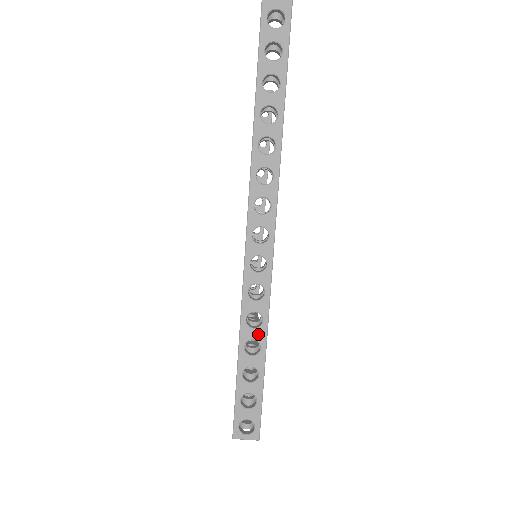
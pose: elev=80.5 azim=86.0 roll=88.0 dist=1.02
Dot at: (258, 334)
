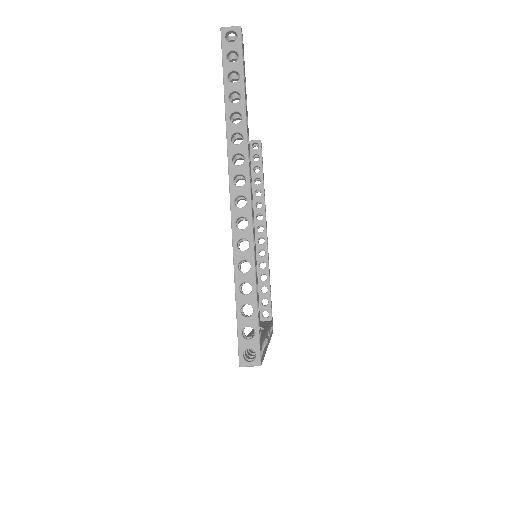
Dot at: (249, 277)
